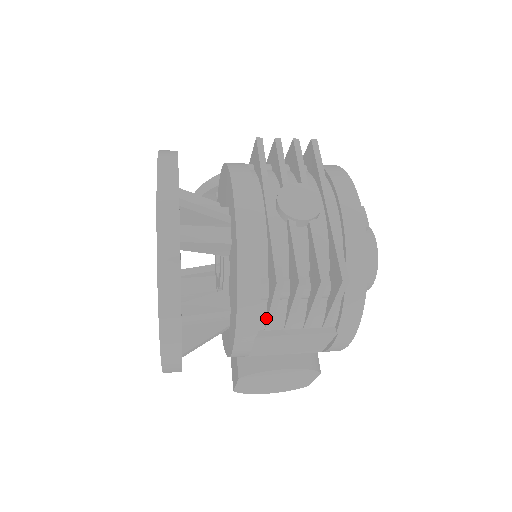
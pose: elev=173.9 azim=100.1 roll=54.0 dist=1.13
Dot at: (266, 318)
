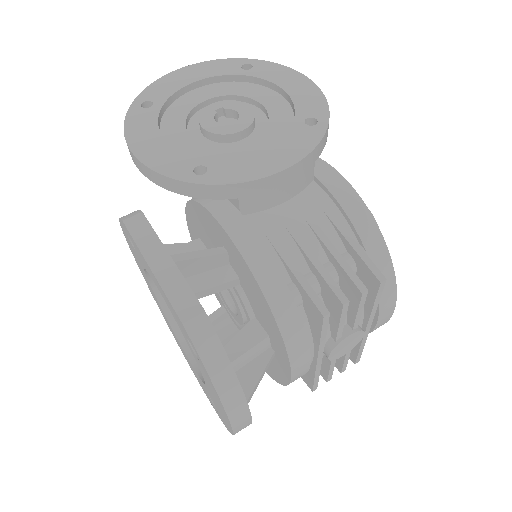
Dot at: occluded
